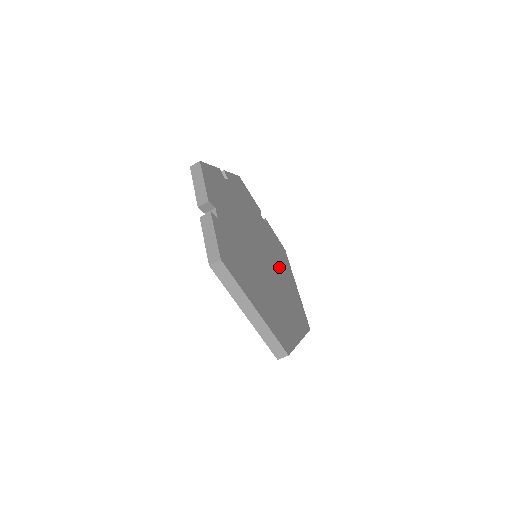
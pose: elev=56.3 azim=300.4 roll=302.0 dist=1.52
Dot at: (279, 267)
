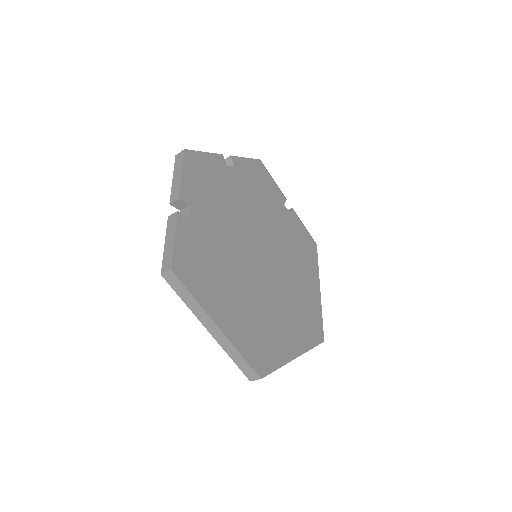
Dot at: (293, 267)
